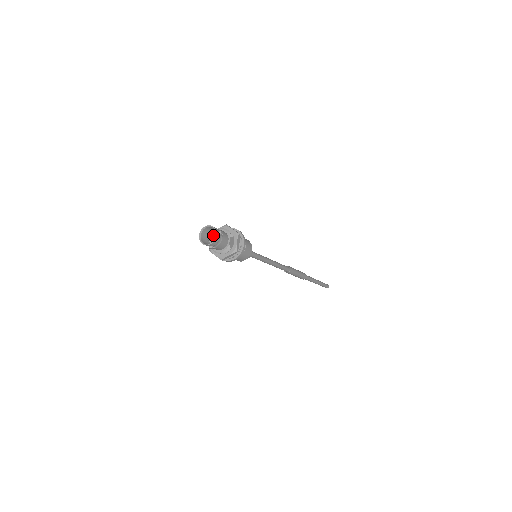
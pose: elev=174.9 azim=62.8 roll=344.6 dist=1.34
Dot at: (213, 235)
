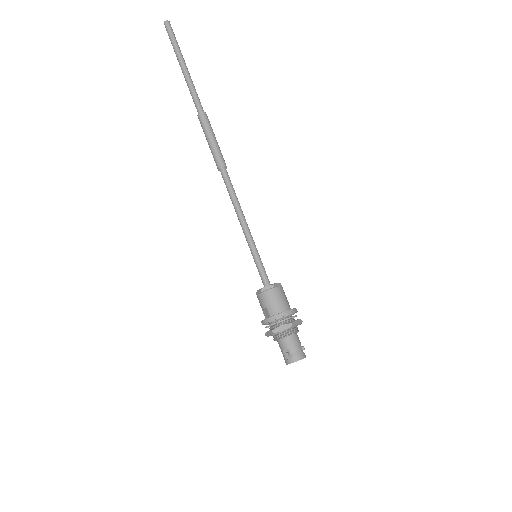
Dot at: occluded
